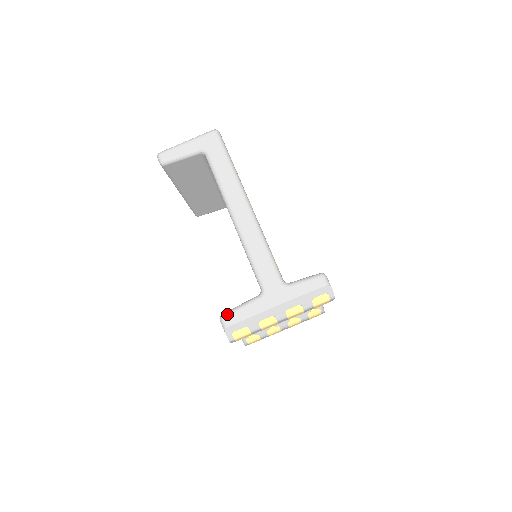
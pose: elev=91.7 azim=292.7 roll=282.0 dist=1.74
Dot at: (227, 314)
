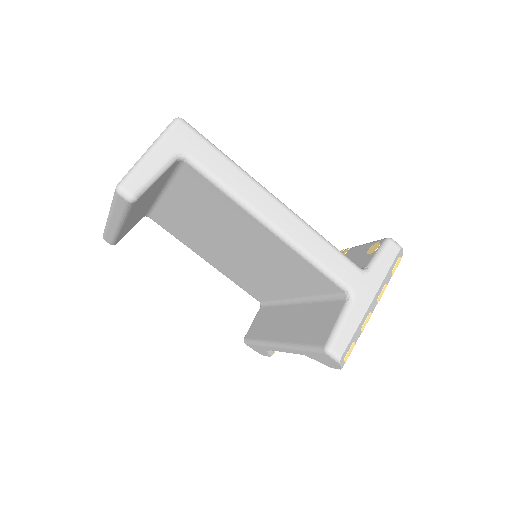
Dot at: (333, 343)
